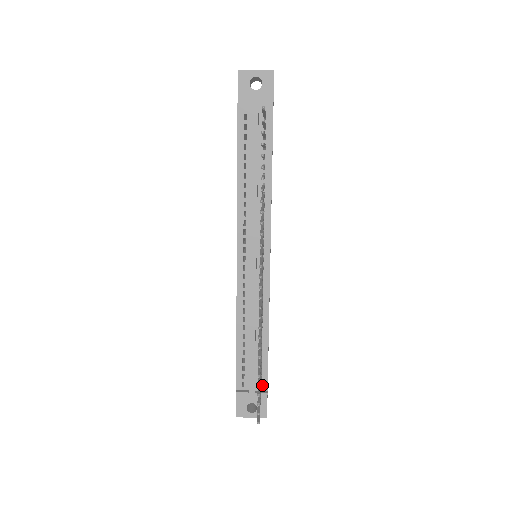
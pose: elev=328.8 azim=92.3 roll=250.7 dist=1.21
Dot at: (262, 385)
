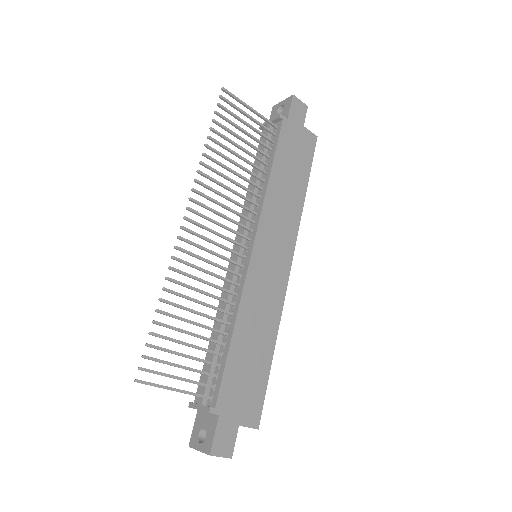
Dot at: (213, 399)
